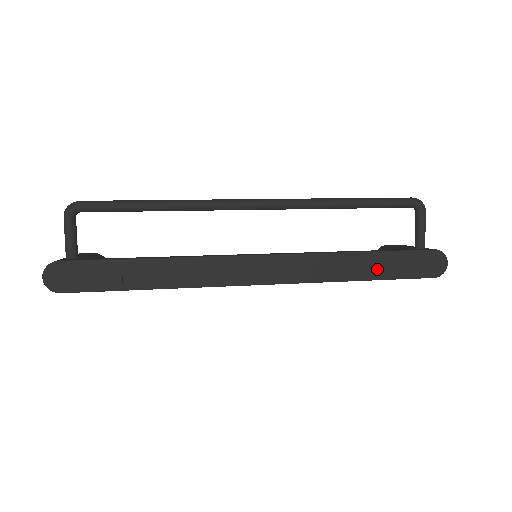
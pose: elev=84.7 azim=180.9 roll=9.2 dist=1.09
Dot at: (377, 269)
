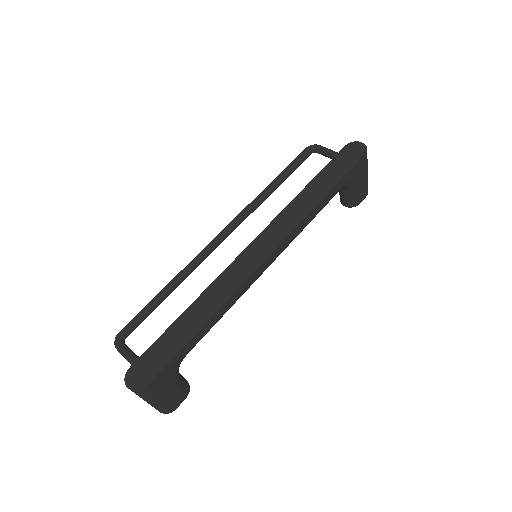
Dot at: (327, 182)
